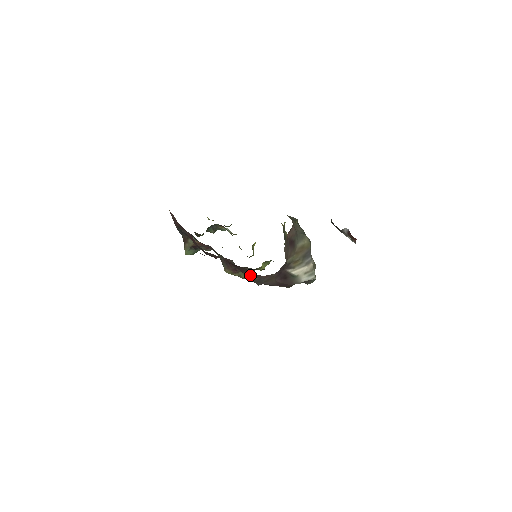
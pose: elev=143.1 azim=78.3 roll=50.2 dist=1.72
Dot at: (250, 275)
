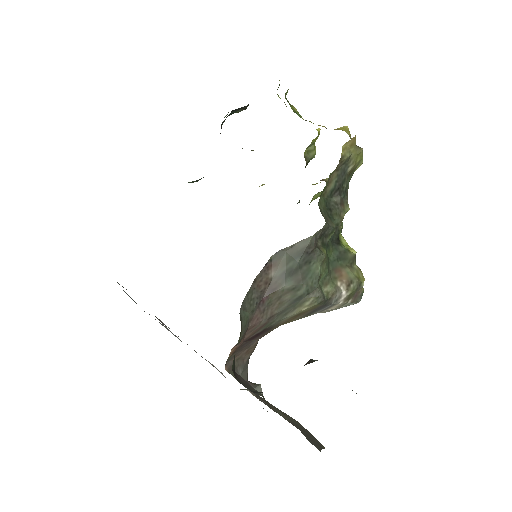
Dot at: occluded
